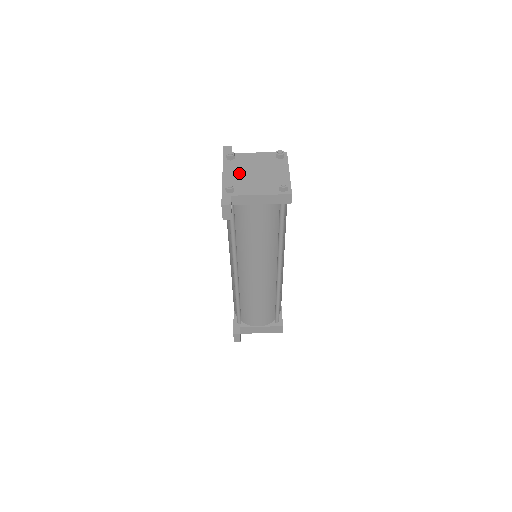
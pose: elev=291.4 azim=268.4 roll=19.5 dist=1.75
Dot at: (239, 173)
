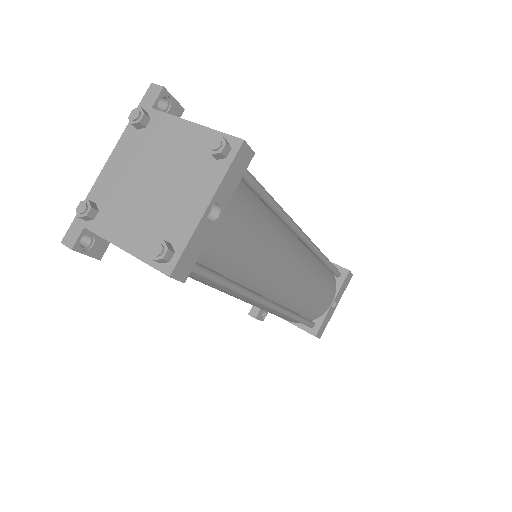
Dot at: (128, 172)
